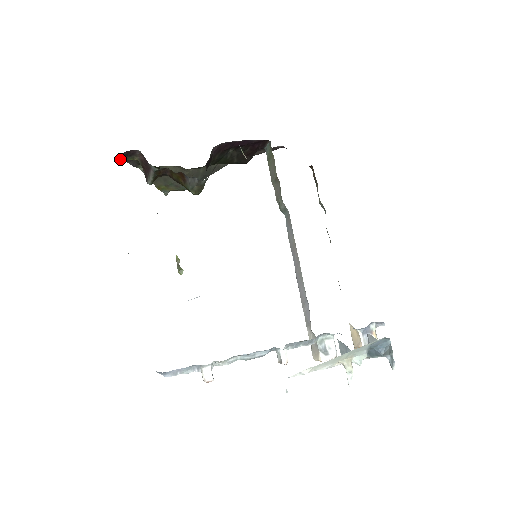
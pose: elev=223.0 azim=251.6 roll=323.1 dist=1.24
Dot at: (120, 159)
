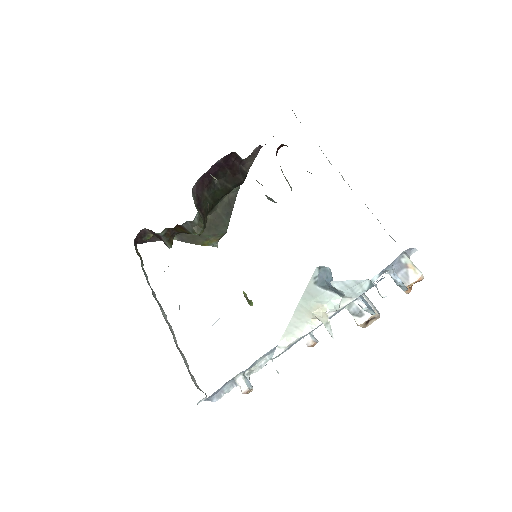
Dot at: (146, 242)
